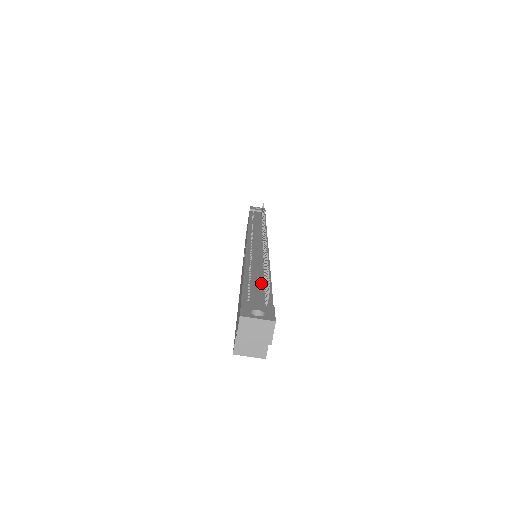
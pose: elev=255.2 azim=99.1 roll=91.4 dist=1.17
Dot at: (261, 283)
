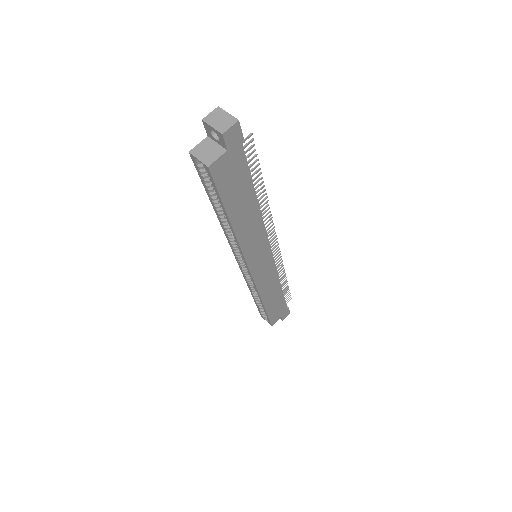
Dot at: occluded
